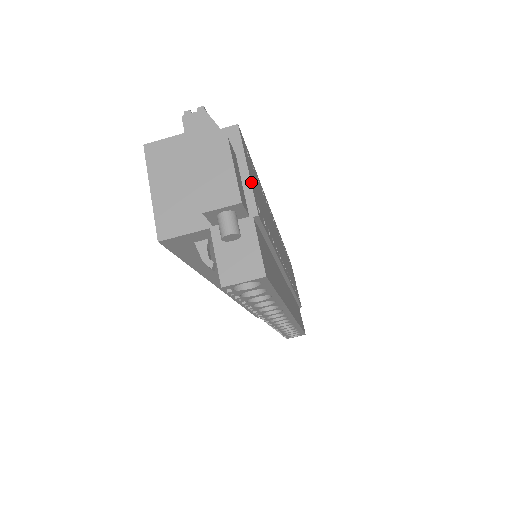
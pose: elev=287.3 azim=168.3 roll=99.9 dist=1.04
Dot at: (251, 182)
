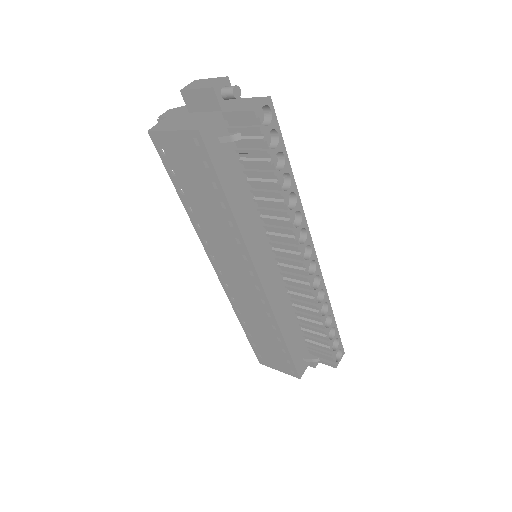
Dot at: occluded
